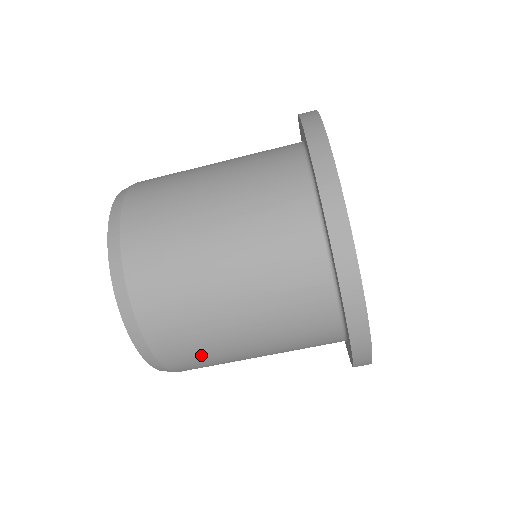
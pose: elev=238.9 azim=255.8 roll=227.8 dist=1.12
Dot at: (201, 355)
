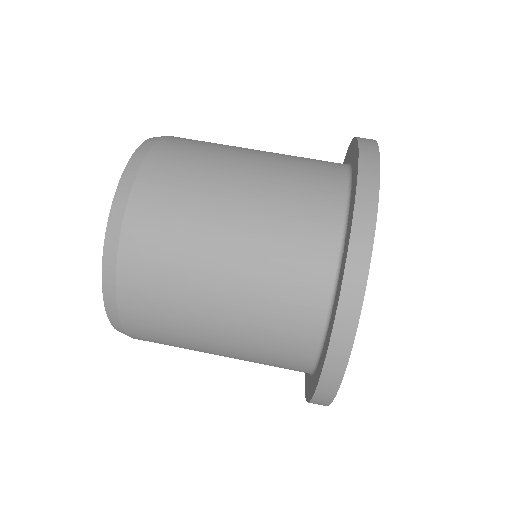
Dot at: (164, 280)
